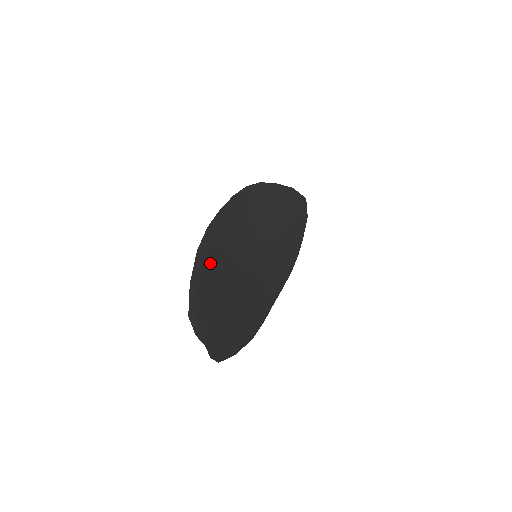
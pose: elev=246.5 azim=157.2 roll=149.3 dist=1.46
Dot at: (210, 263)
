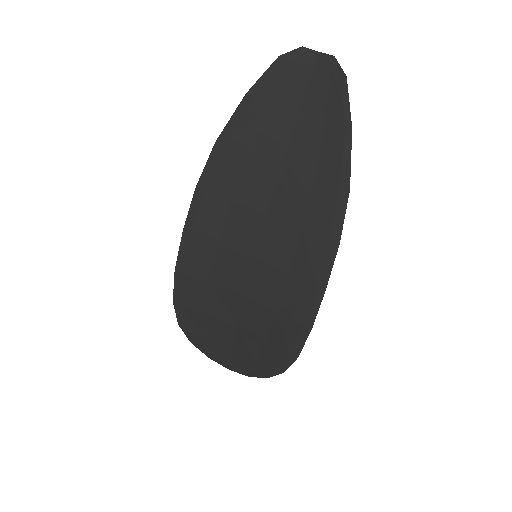
Dot at: (236, 151)
